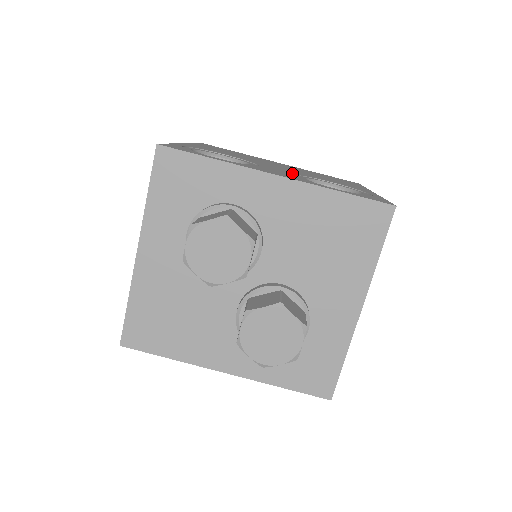
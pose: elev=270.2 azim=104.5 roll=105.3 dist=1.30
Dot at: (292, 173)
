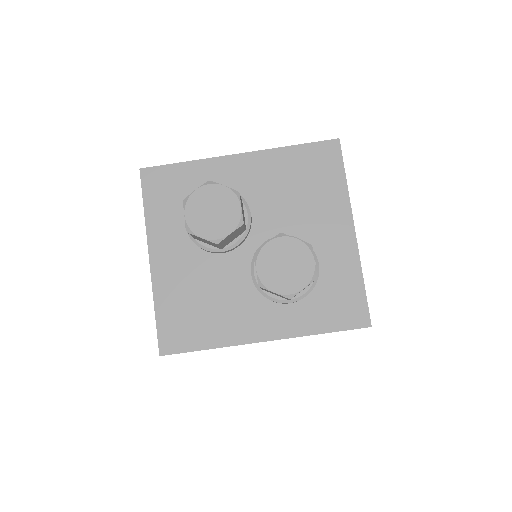
Dot at: occluded
